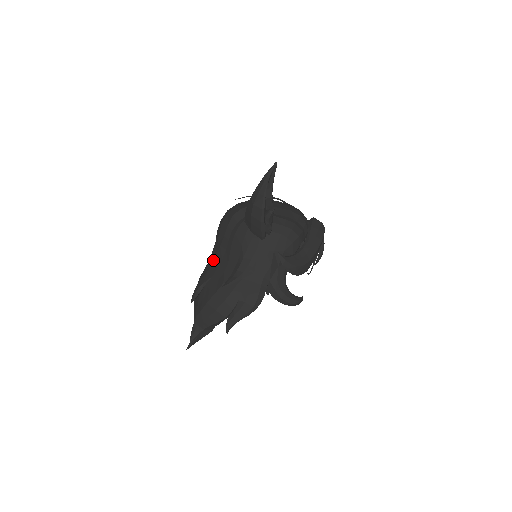
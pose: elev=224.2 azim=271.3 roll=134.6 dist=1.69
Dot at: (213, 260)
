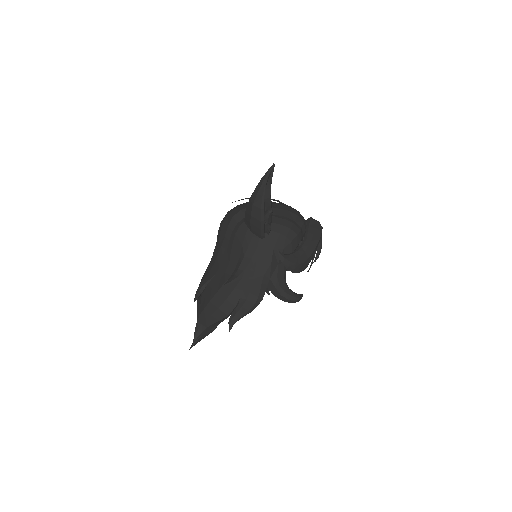
Dot at: (214, 260)
